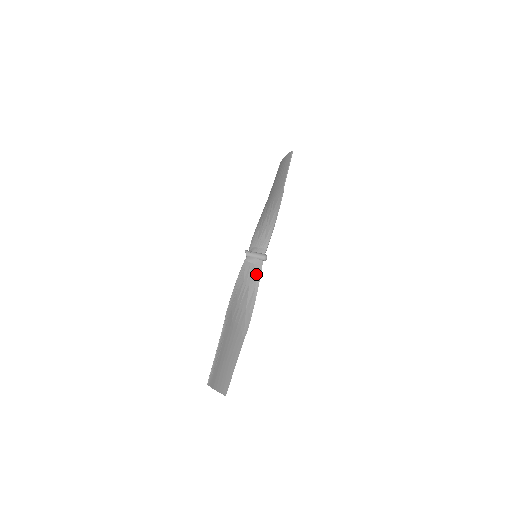
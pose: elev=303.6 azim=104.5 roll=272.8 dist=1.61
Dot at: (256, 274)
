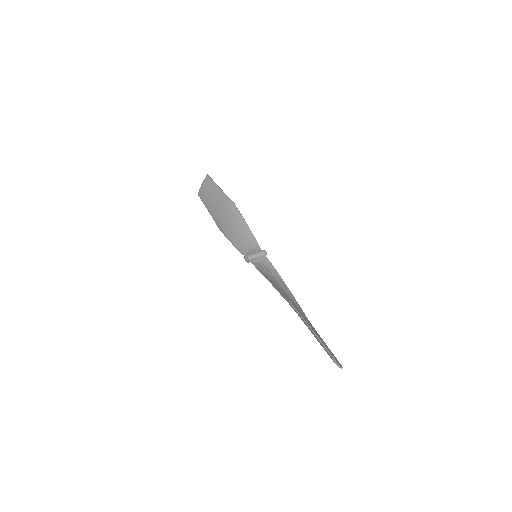
Dot at: (270, 268)
